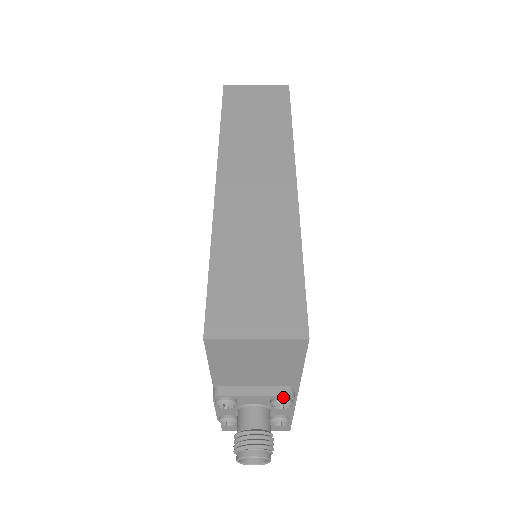
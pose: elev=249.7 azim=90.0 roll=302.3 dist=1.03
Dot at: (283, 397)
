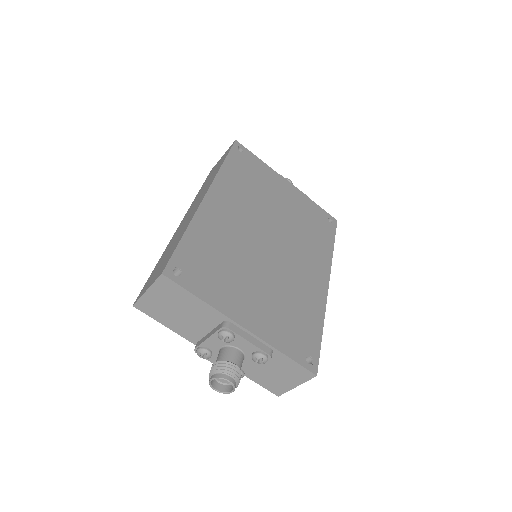
Dot at: (220, 330)
